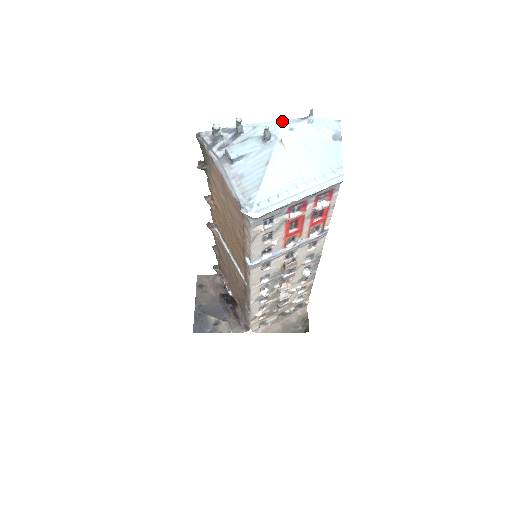
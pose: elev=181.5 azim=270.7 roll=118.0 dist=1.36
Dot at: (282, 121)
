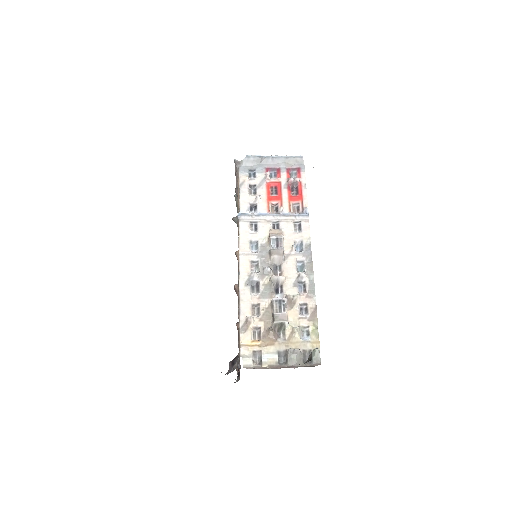
Dot at: occluded
